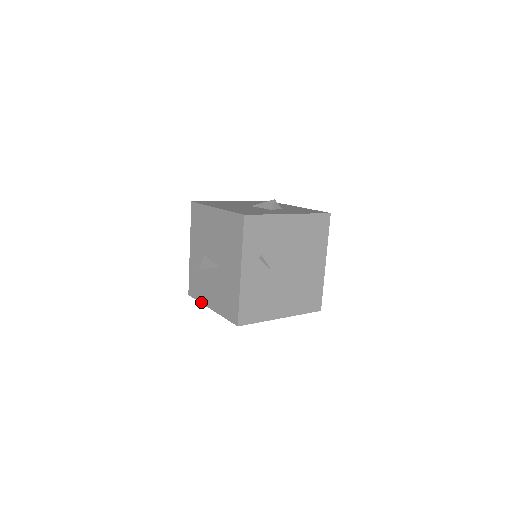
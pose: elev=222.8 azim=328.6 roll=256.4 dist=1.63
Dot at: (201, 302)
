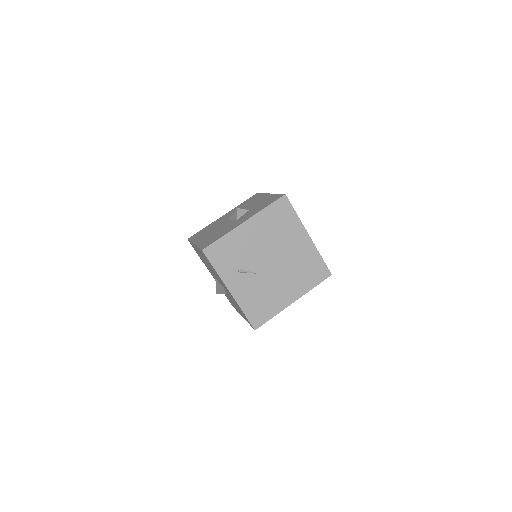
Dot at: occluded
